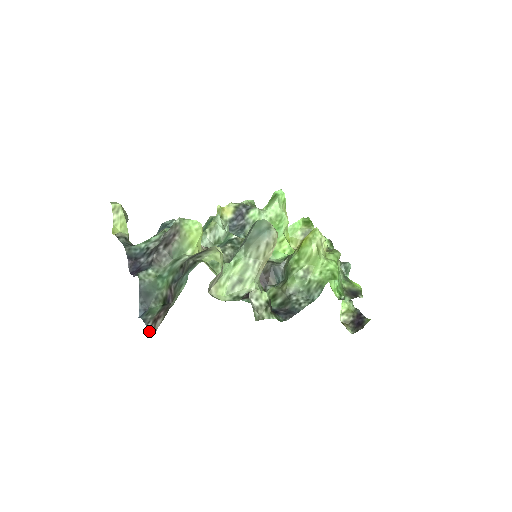
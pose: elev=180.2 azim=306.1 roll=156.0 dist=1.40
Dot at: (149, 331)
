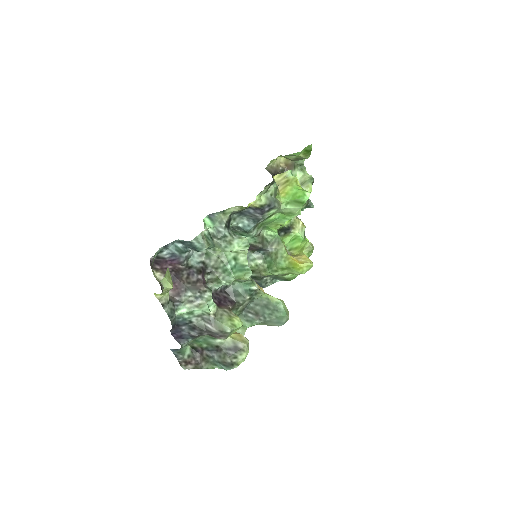
Dot at: occluded
